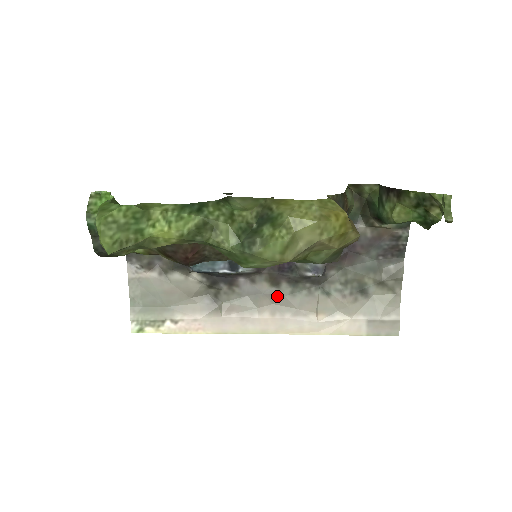
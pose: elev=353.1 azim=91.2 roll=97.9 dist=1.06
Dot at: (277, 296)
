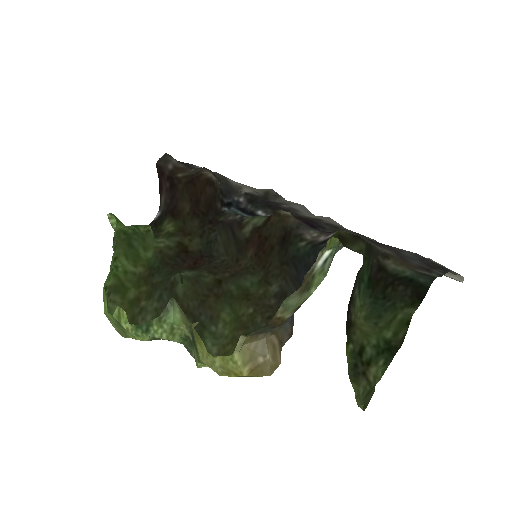
Dot at: (327, 220)
